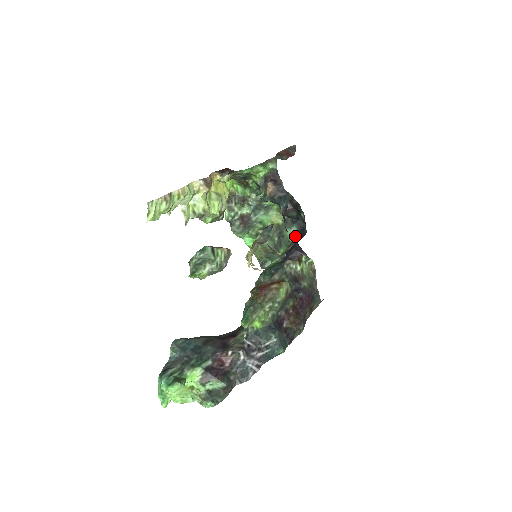
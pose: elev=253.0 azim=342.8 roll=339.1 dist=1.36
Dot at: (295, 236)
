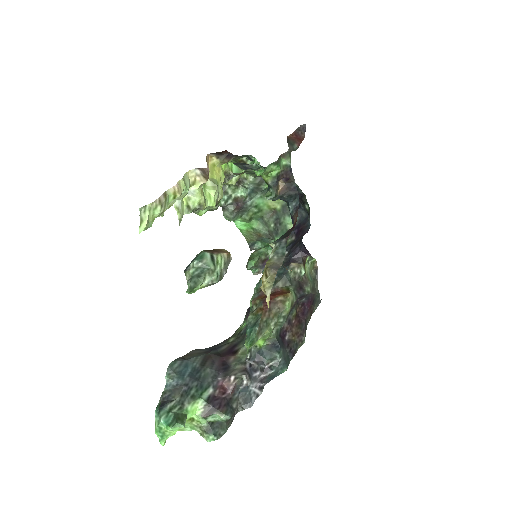
Dot at: (295, 226)
